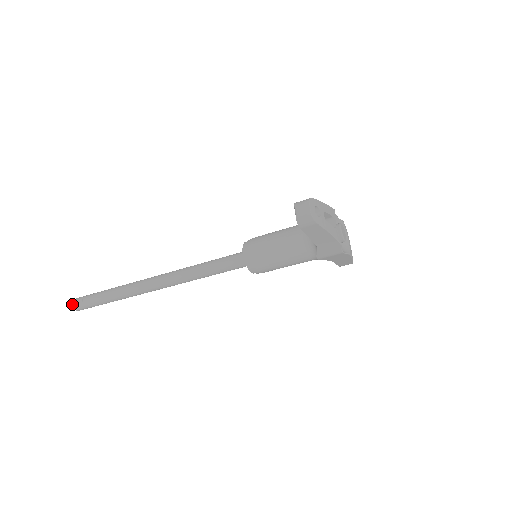
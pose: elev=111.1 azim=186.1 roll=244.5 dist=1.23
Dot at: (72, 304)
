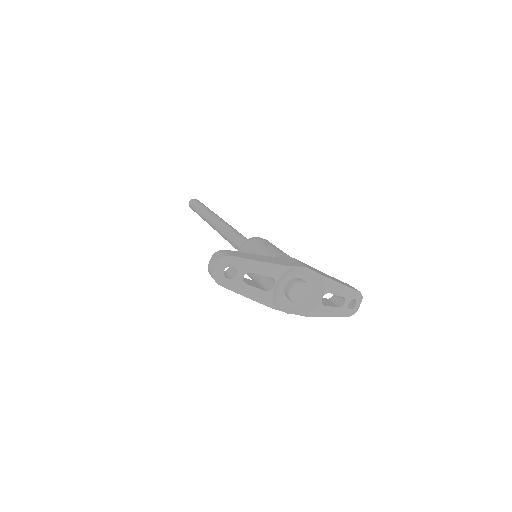
Dot at: (189, 202)
